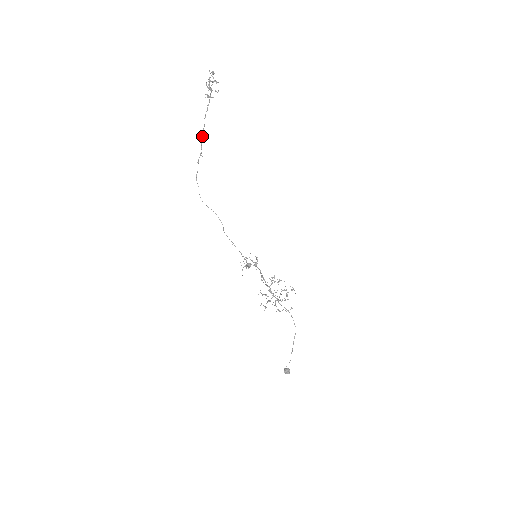
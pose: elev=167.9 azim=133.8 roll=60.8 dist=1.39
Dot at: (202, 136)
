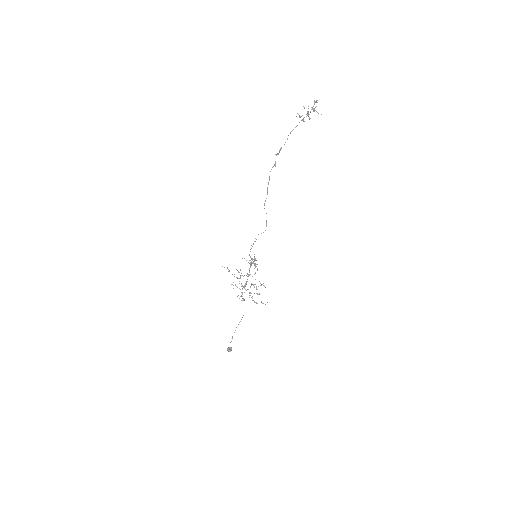
Dot at: (281, 148)
